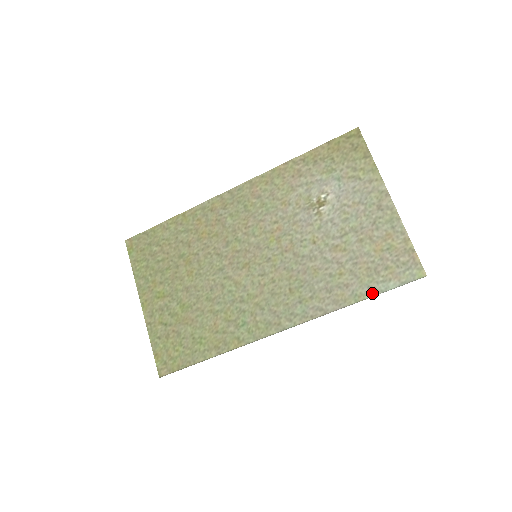
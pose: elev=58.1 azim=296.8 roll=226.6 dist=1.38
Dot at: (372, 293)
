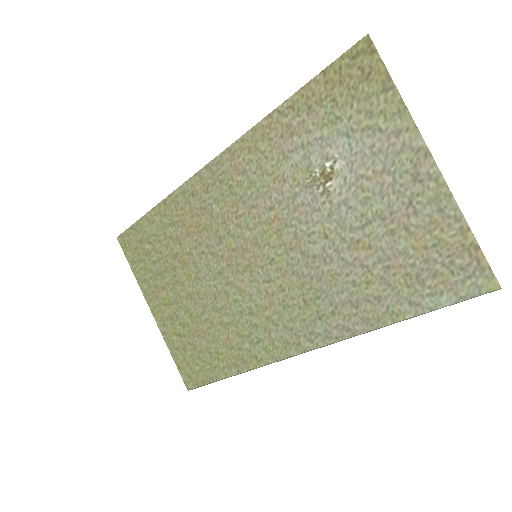
Dot at: (416, 311)
